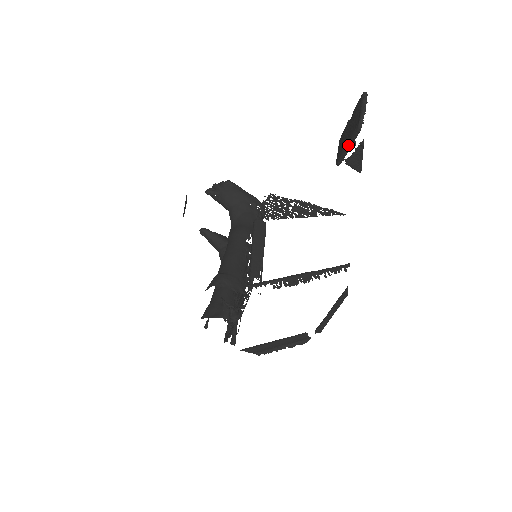
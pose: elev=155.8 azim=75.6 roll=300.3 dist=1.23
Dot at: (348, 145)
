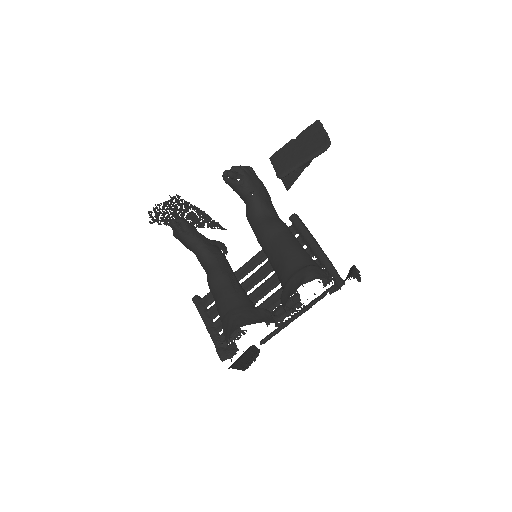
Dot at: (306, 161)
